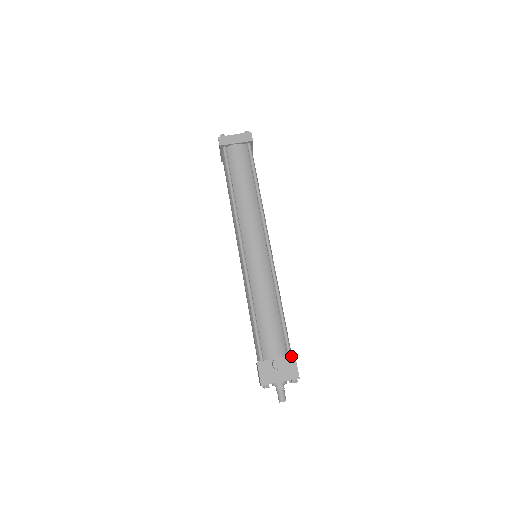
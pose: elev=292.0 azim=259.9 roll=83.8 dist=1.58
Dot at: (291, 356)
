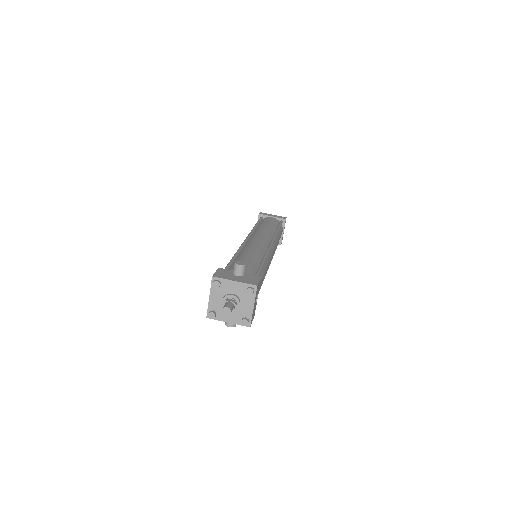
Dot at: occluded
